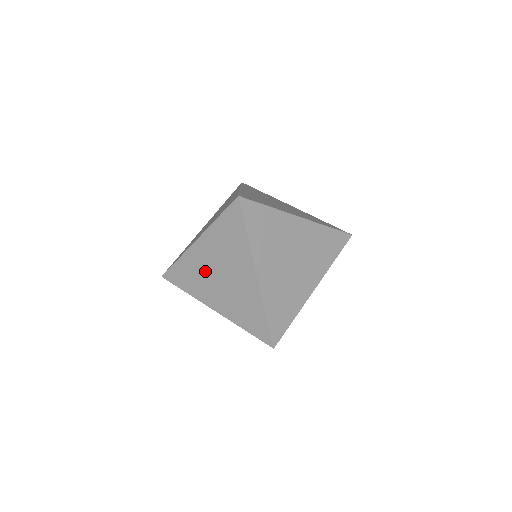
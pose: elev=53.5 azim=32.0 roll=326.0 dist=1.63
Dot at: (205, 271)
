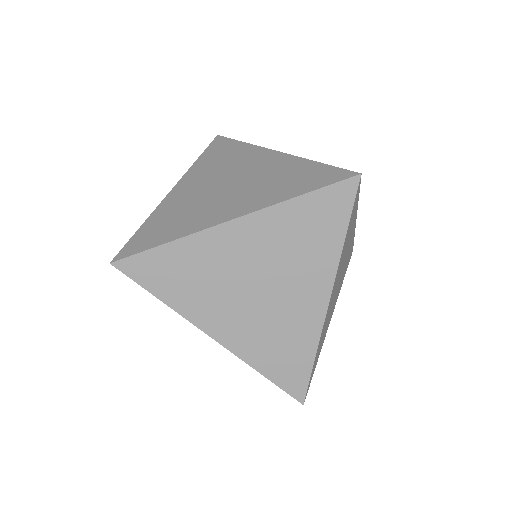
Dot at: occluded
